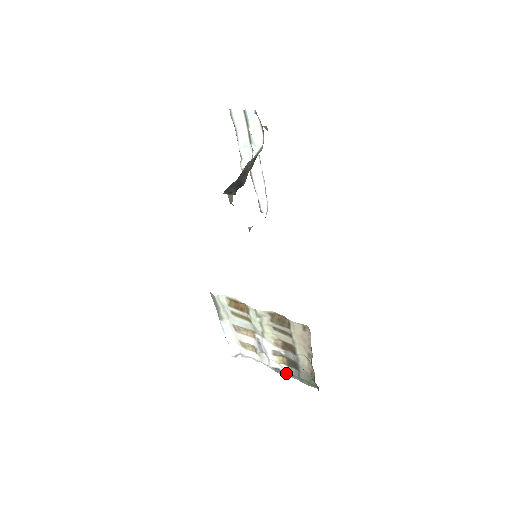
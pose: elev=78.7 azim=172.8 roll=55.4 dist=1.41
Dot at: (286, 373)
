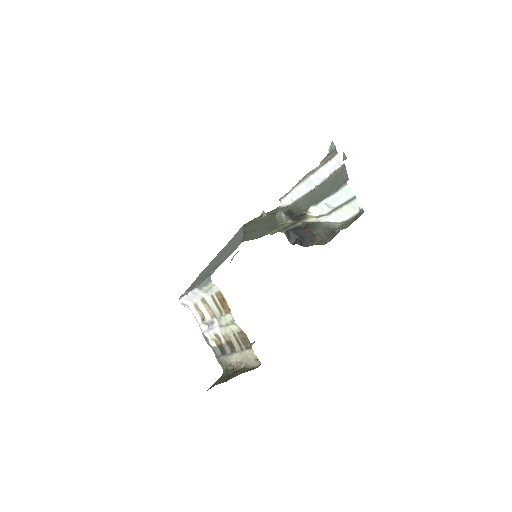
Dot at: (211, 346)
